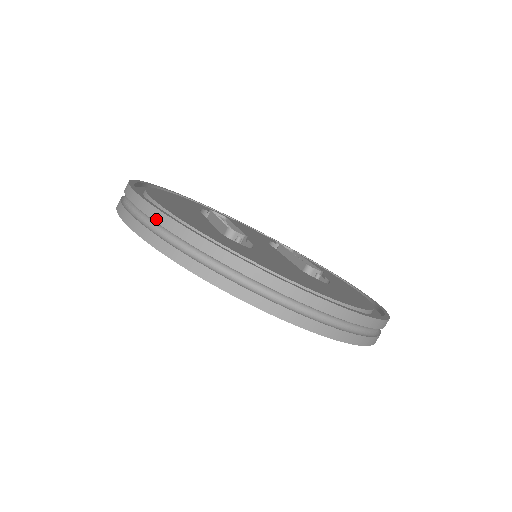
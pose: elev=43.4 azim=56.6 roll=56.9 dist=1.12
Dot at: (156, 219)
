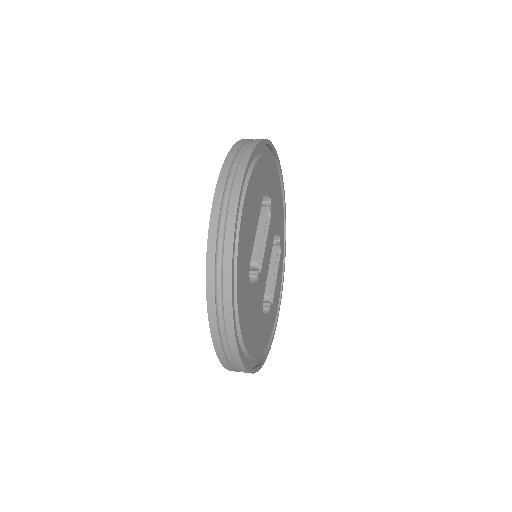
Dot at: (225, 262)
